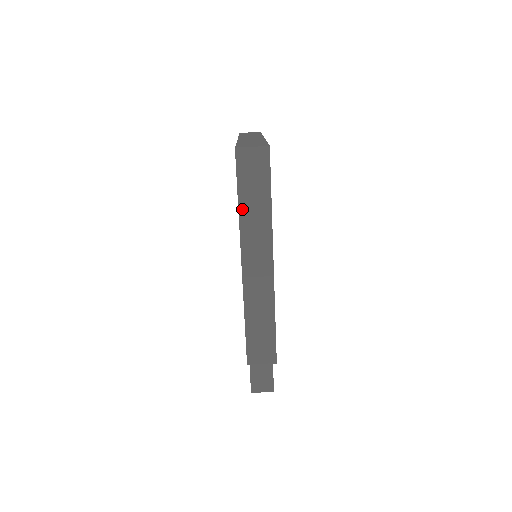
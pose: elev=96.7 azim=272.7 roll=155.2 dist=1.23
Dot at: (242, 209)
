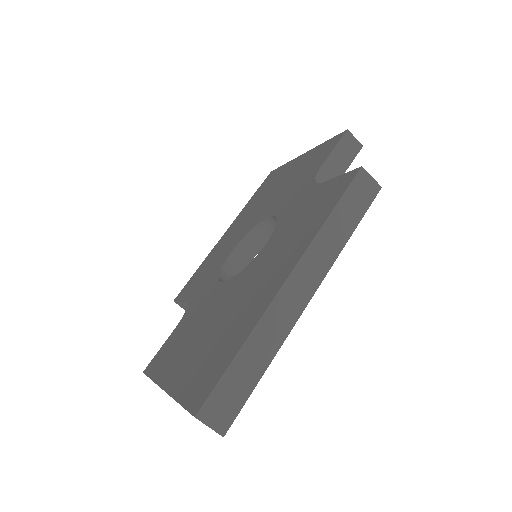
Dot at: occluded
